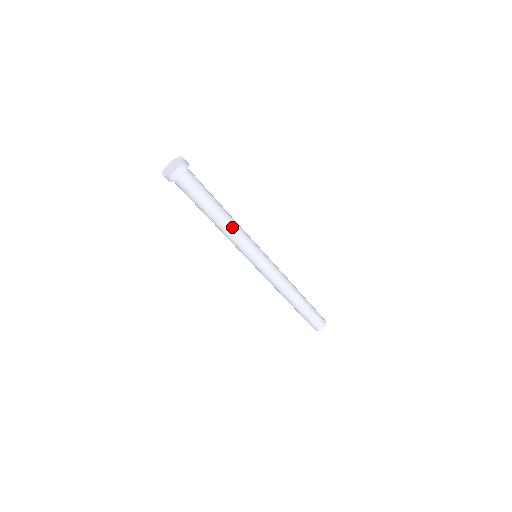
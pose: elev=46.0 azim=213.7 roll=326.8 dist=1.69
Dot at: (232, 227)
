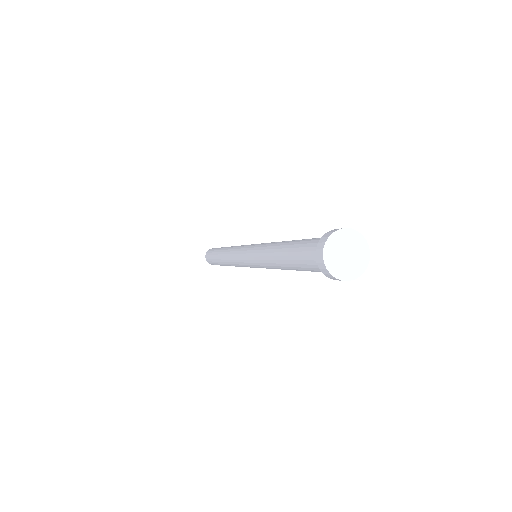
Dot at: occluded
